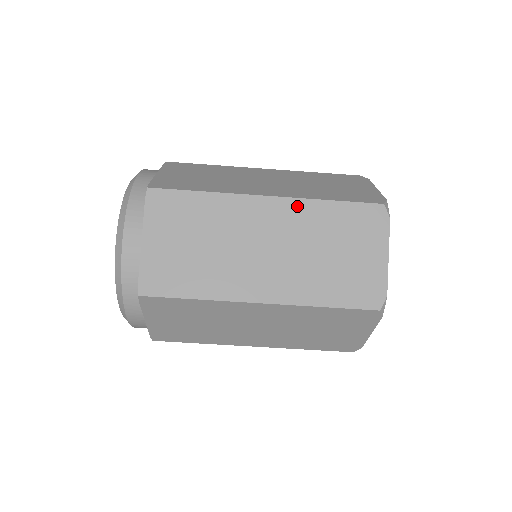
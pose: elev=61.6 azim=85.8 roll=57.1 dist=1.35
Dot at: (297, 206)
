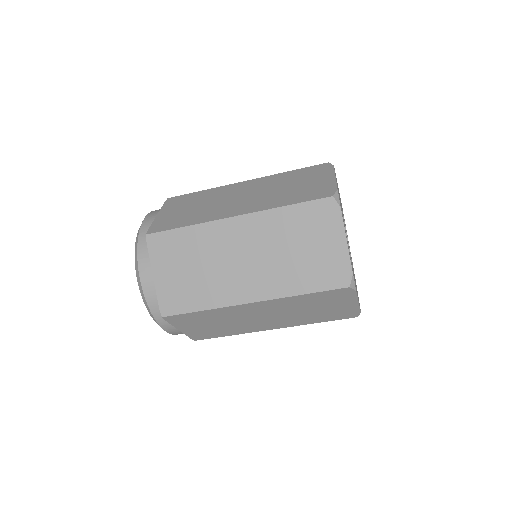
Dot at: (261, 218)
